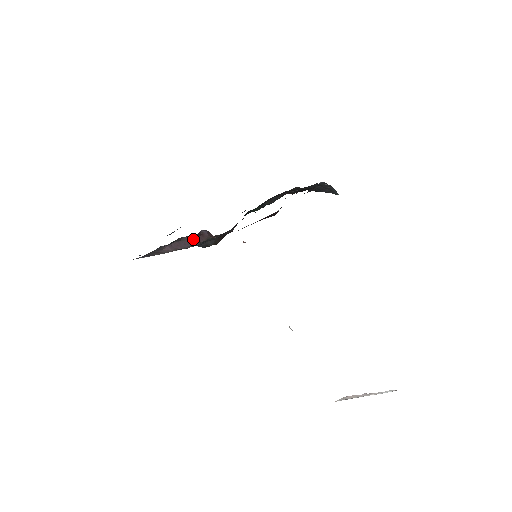
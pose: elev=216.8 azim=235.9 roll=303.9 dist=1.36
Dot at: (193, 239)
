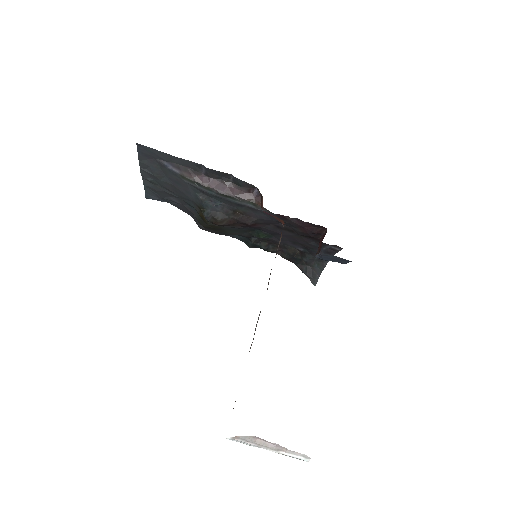
Dot at: (236, 190)
